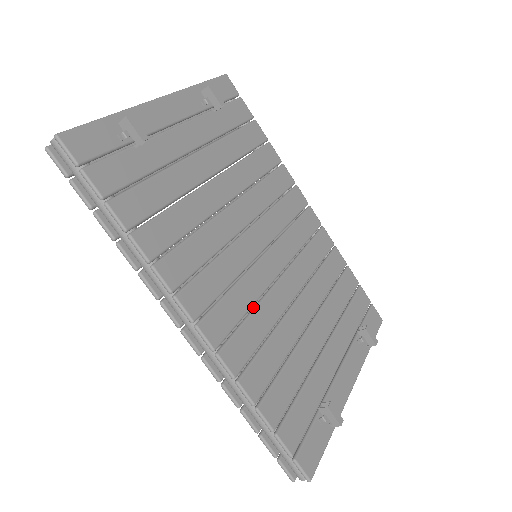
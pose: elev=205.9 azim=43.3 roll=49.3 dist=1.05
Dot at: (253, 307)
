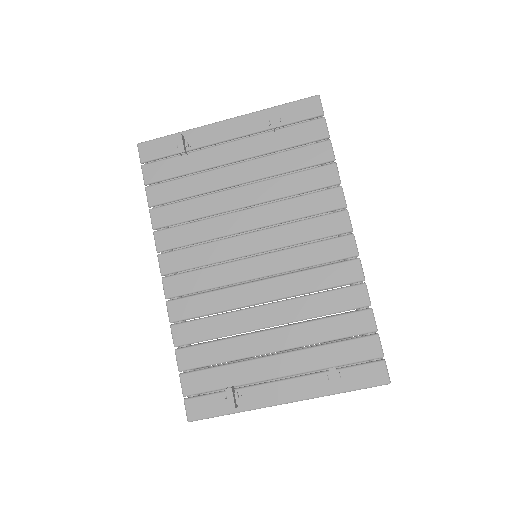
Dot at: (218, 289)
